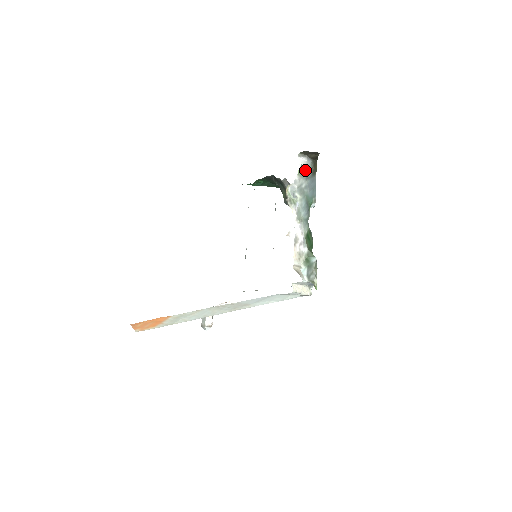
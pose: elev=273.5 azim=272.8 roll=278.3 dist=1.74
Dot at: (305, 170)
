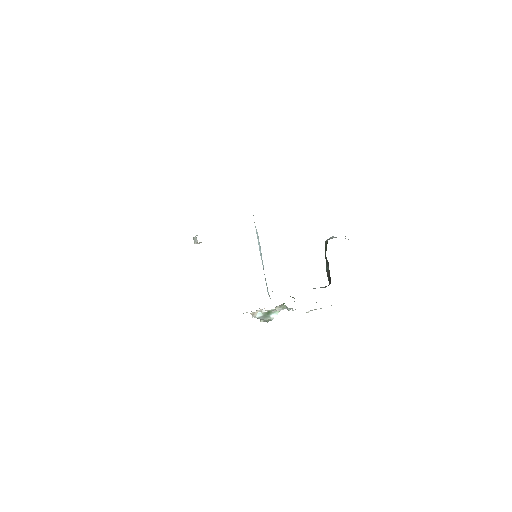
Dot at: (314, 309)
